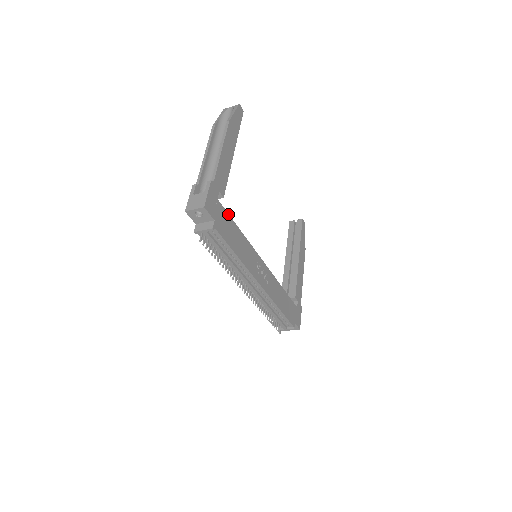
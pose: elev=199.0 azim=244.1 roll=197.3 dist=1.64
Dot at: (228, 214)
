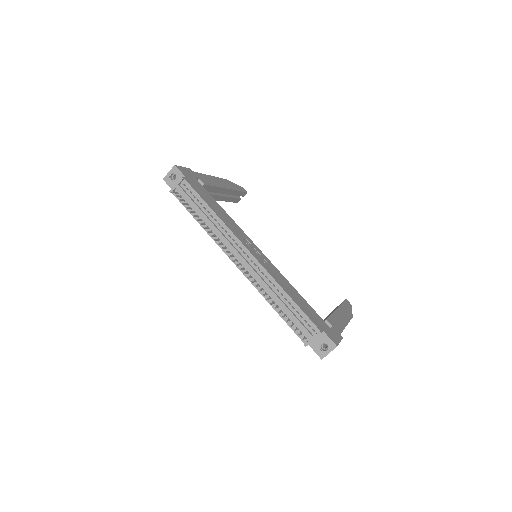
Dot at: occluded
